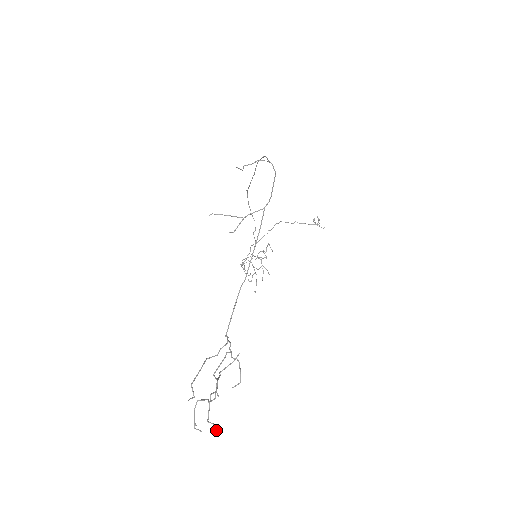
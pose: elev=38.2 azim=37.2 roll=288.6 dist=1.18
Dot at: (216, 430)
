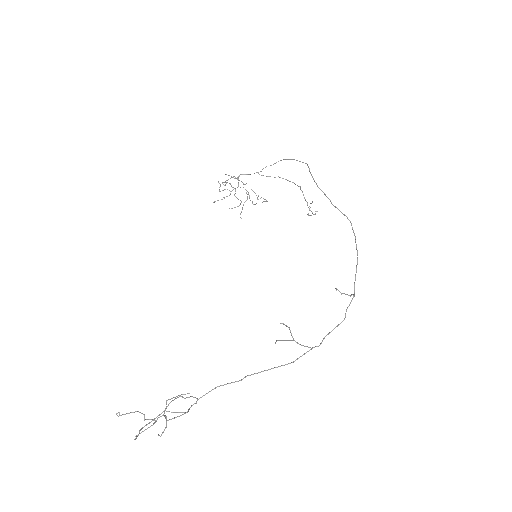
Dot at: (135, 439)
